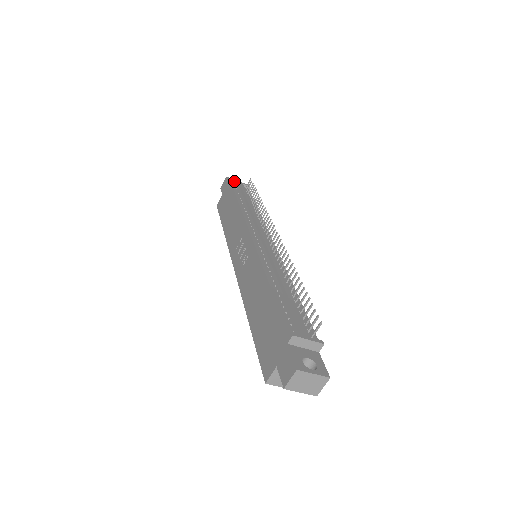
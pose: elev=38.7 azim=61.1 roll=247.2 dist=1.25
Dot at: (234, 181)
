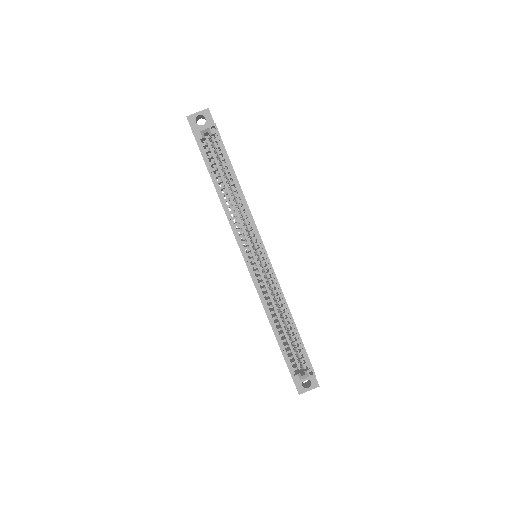
Dot at: occluded
